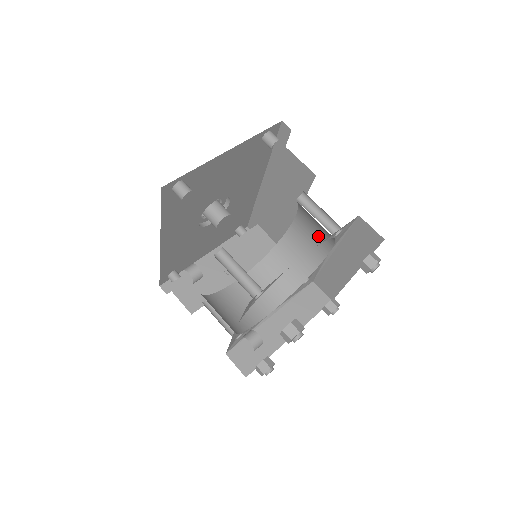
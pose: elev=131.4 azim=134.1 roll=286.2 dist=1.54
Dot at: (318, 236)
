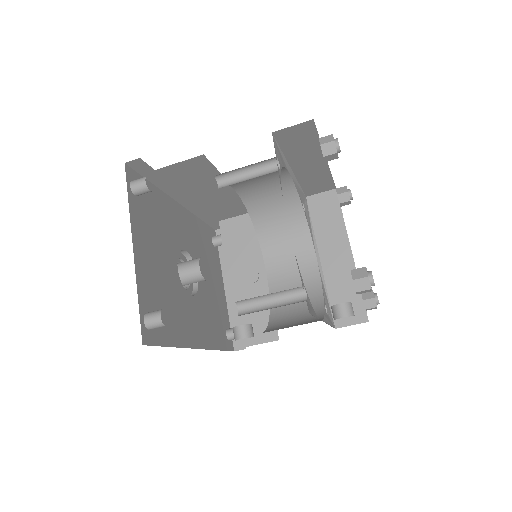
Dot at: (267, 177)
